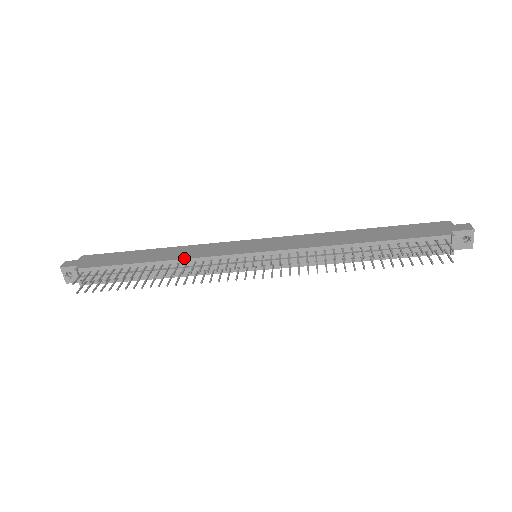
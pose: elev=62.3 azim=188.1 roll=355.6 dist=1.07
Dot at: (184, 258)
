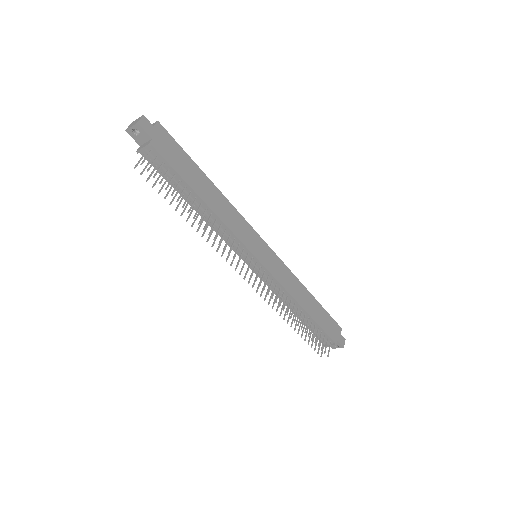
Dot at: (224, 221)
